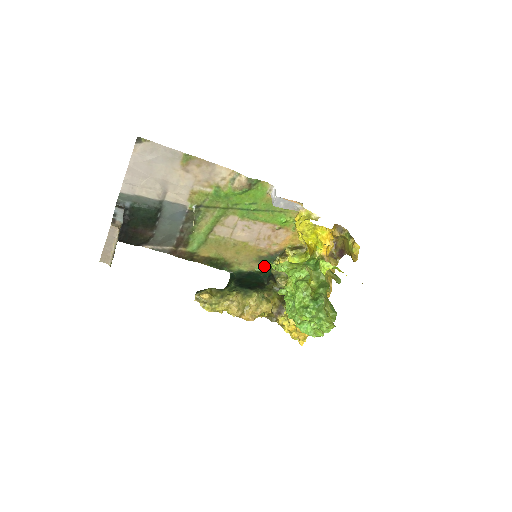
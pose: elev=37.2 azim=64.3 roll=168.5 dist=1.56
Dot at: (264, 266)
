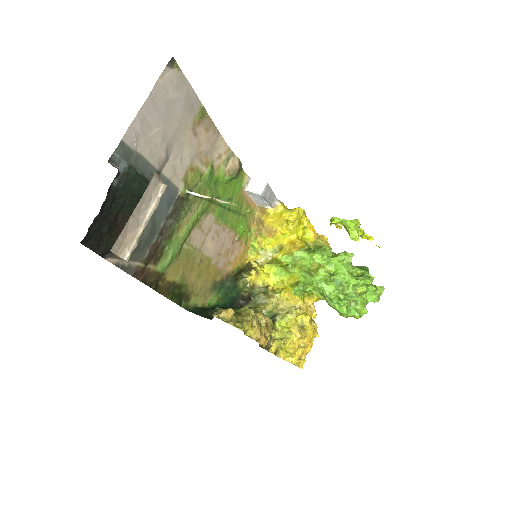
Dot at: (215, 297)
